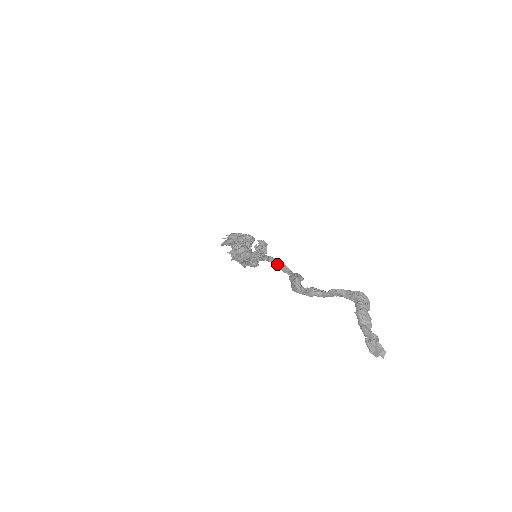
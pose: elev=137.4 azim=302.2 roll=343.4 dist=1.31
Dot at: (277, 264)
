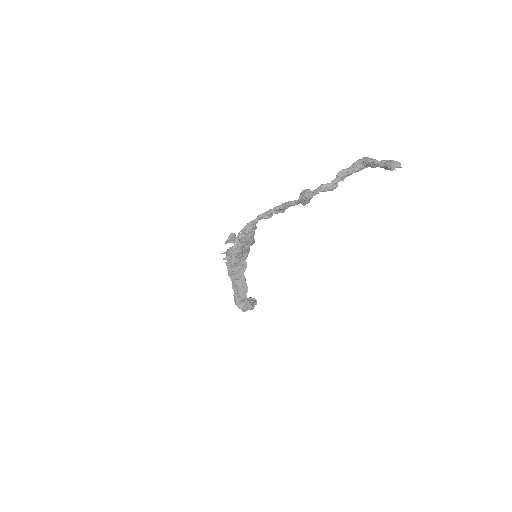
Dot at: (283, 205)
